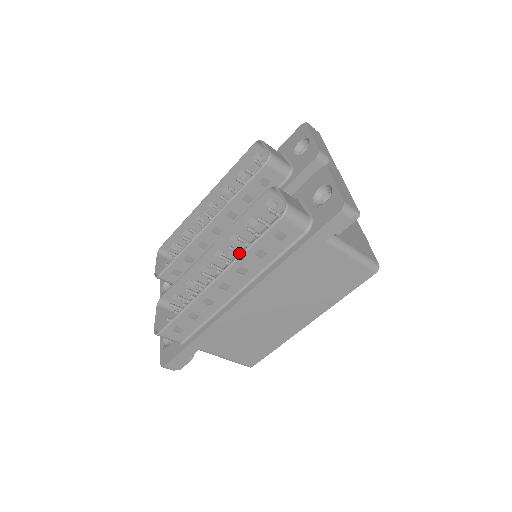
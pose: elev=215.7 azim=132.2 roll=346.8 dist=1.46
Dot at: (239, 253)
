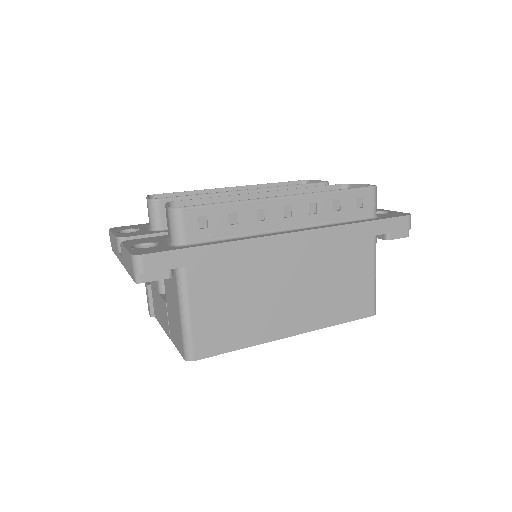
Dot at: occluded
